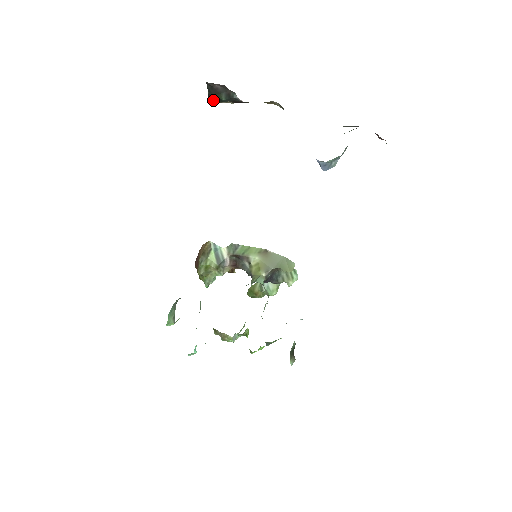
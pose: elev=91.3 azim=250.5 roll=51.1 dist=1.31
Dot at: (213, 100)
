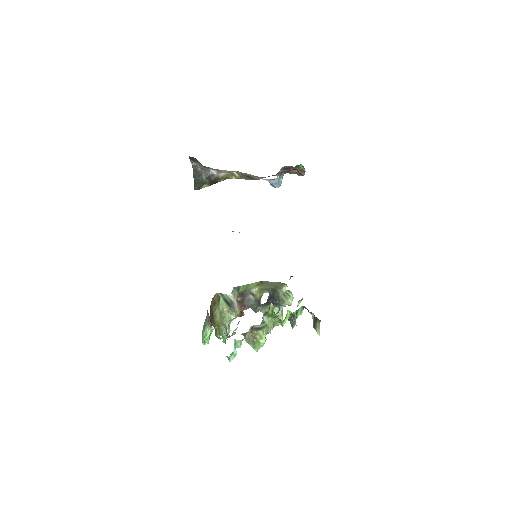
Dot at: (197, 186)
